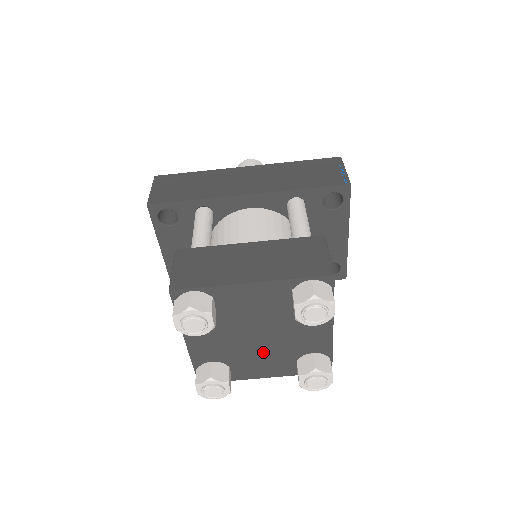
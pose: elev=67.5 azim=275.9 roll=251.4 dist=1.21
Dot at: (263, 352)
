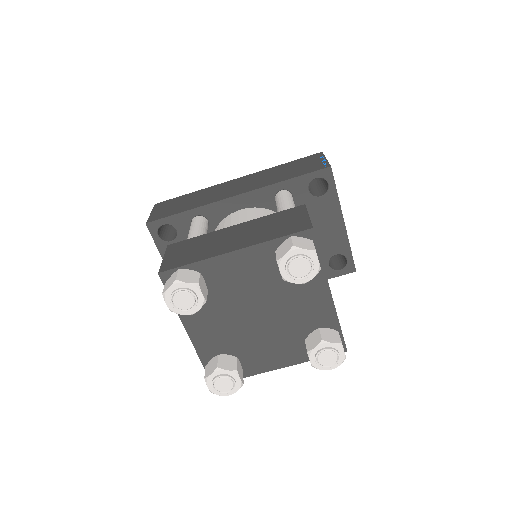
Dot at: (268, 335)
